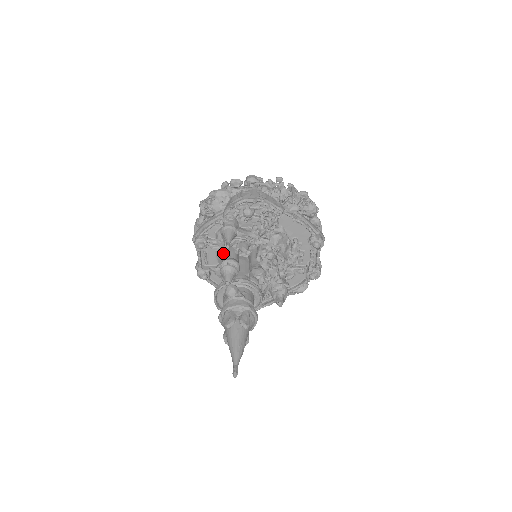
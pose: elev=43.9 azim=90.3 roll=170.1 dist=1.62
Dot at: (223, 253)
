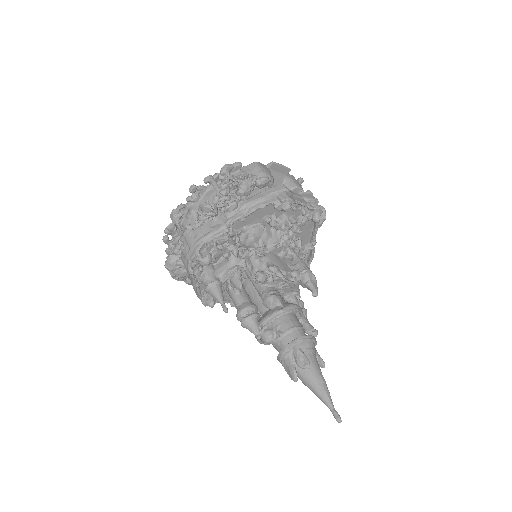
Dot at: occluded
